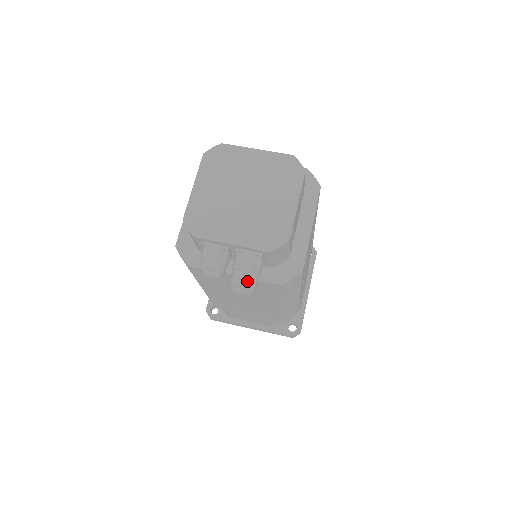
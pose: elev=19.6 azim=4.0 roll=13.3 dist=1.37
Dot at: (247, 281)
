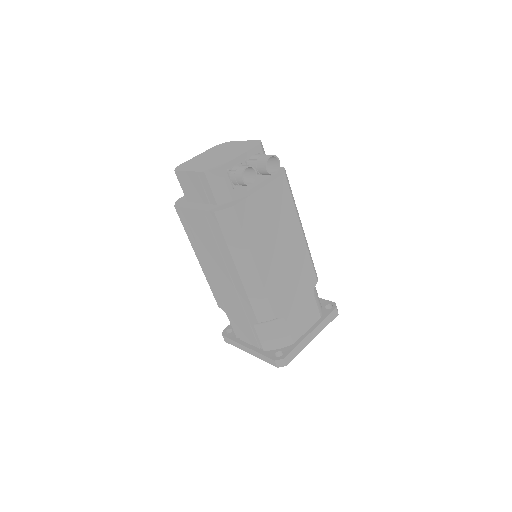
Dot at: (269, 155)
